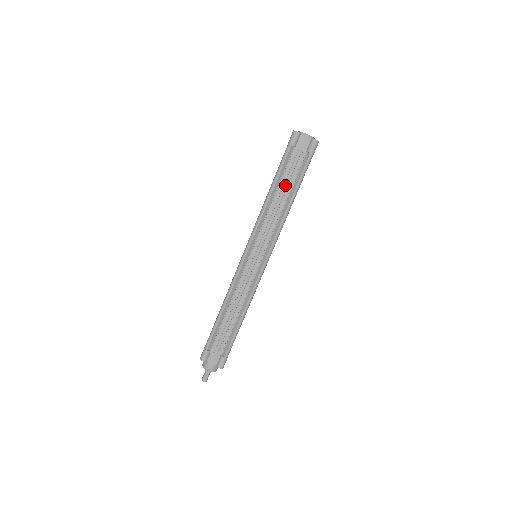
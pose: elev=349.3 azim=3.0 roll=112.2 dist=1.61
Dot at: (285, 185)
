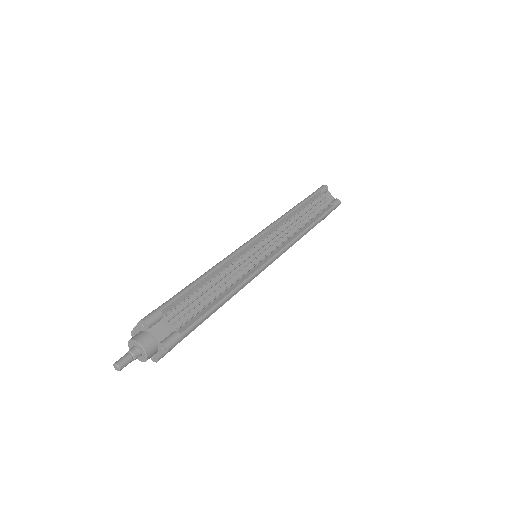
Dot at: (308, 213)
